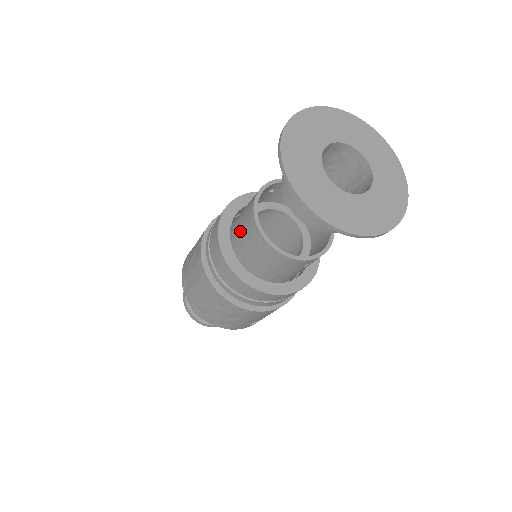
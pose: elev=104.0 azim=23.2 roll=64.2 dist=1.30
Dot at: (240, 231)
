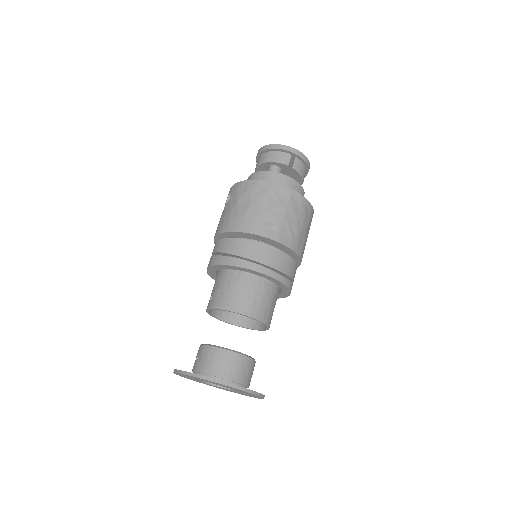
Dot at: occluded
